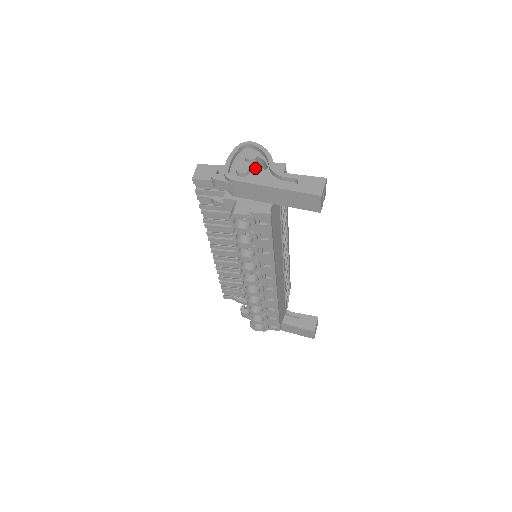
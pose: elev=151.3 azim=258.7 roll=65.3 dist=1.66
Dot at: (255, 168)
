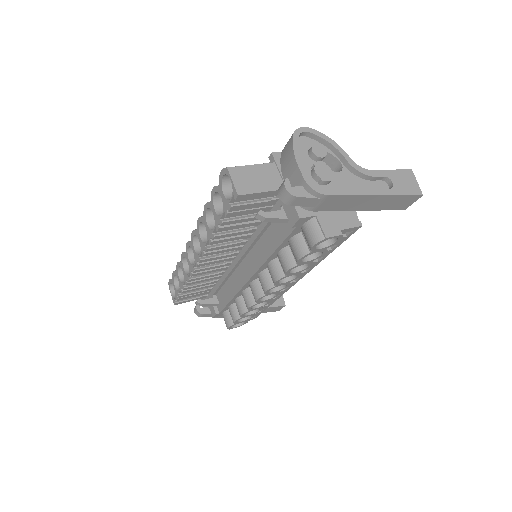
Dot at: occluded
